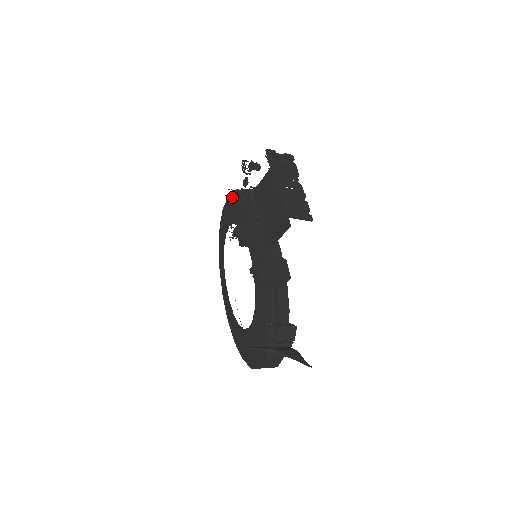
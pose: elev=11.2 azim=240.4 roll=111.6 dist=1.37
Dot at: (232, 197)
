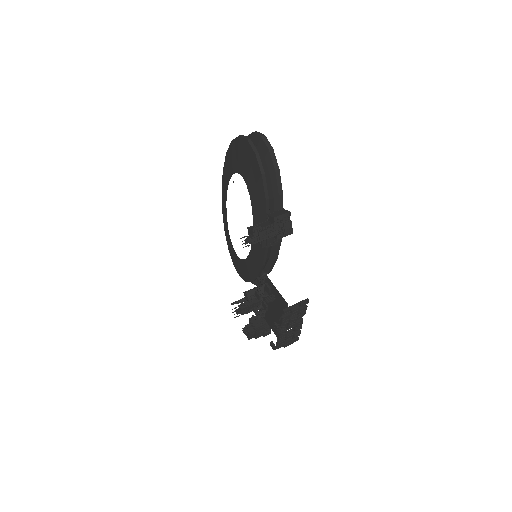
Dot at: (246, 242)
